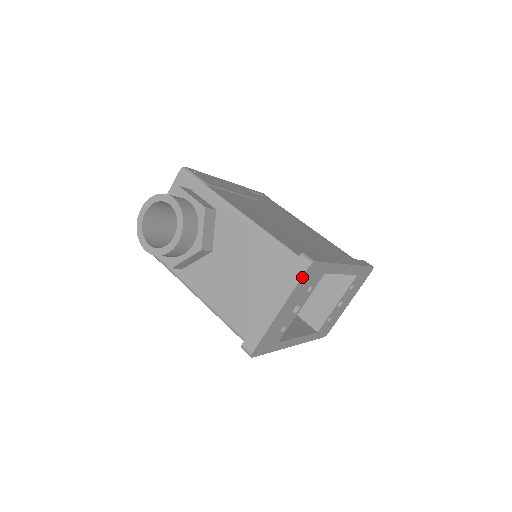
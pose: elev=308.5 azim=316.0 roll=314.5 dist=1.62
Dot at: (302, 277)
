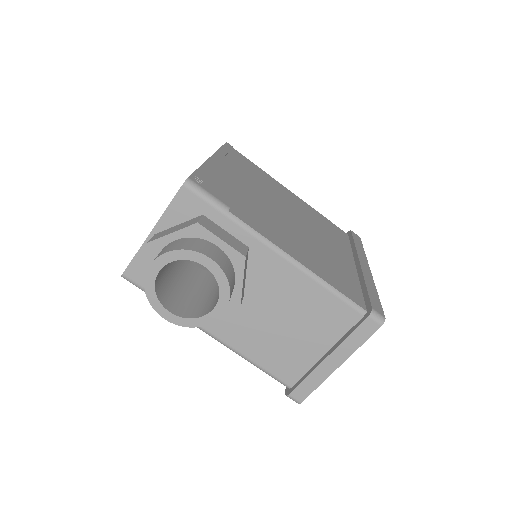
Dot at: (370, 335)
